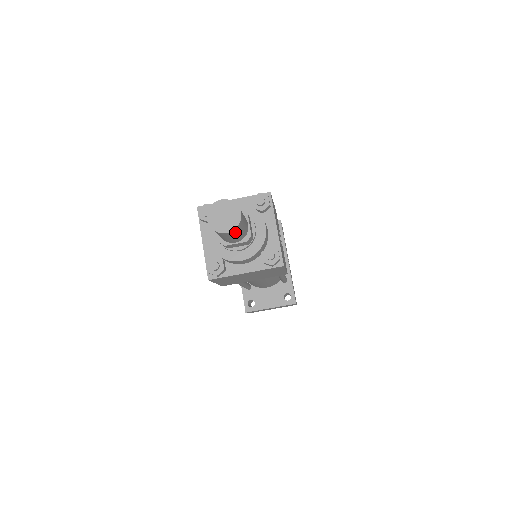
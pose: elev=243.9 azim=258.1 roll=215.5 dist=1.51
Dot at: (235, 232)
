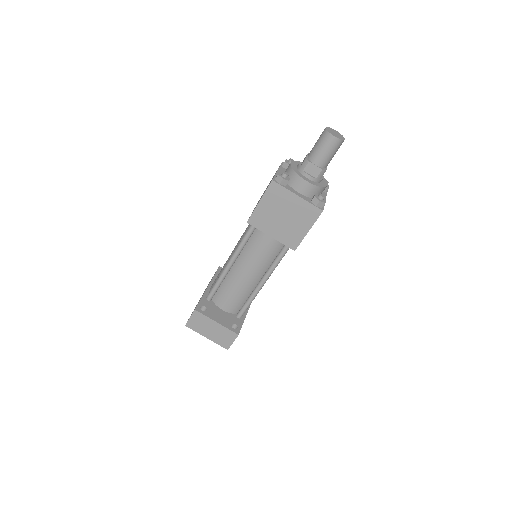
Dot at: (334, 145)
